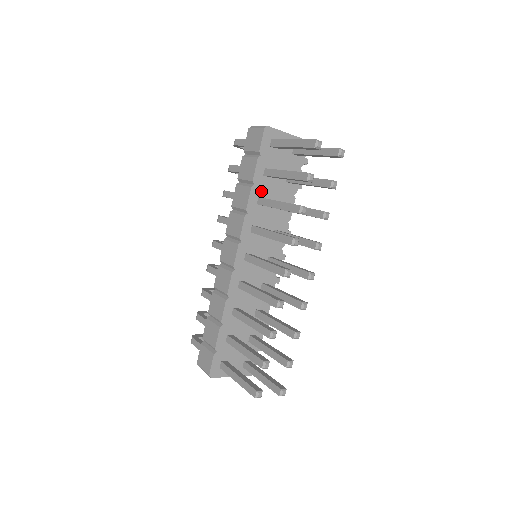
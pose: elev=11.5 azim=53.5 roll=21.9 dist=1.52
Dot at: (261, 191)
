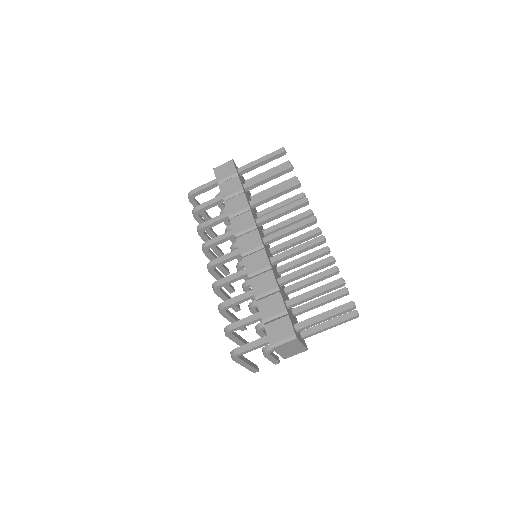
Dot at: (248, 199)
